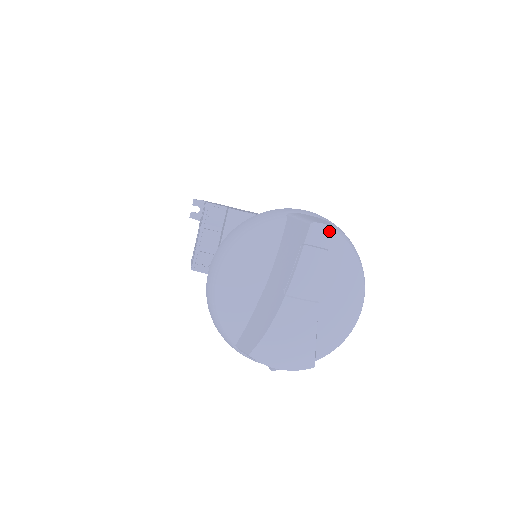
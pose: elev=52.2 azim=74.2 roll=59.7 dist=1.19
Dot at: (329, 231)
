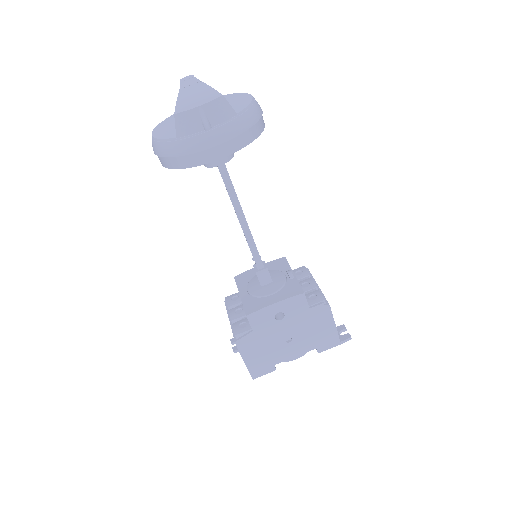
Dot at: (191, 76)
